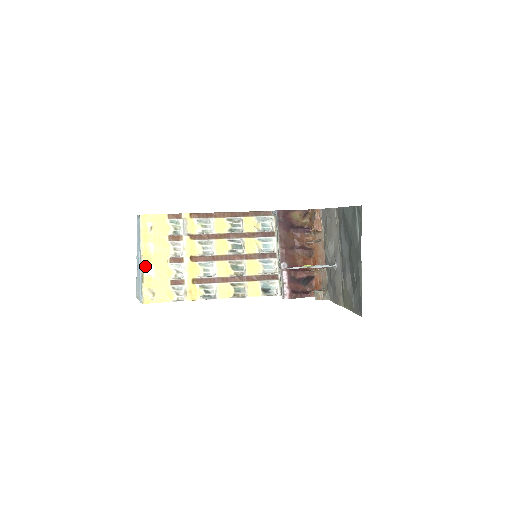
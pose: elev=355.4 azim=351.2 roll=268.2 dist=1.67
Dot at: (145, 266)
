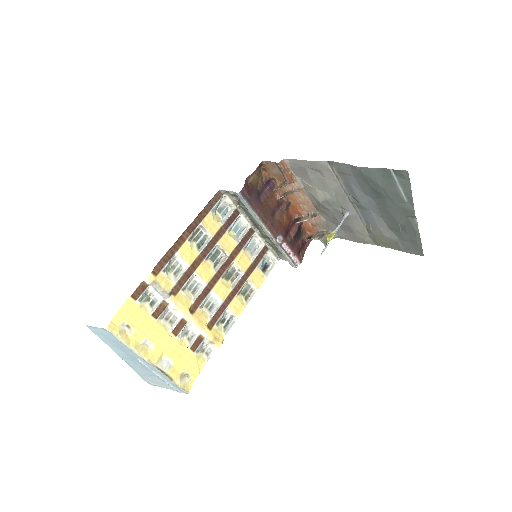
Dot at: (159, 365)
